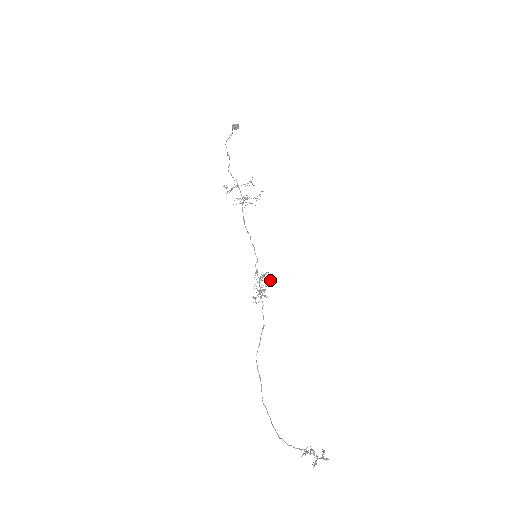
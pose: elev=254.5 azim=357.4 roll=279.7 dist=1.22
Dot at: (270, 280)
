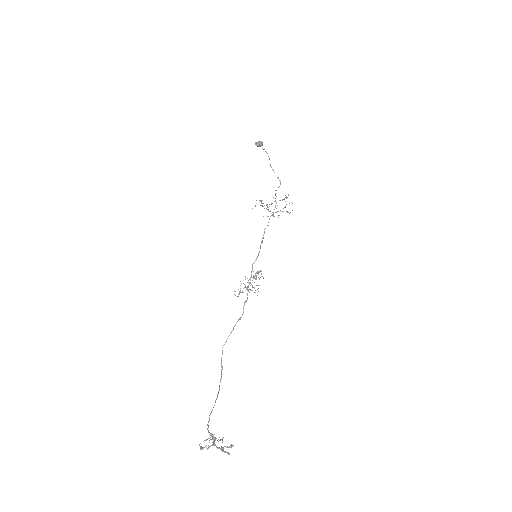
Dot at: (259, 278)
